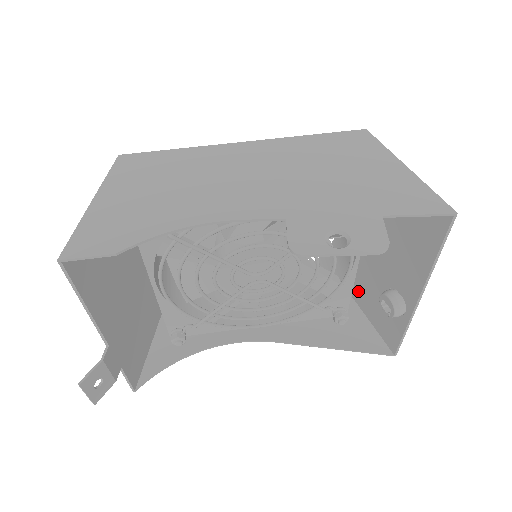
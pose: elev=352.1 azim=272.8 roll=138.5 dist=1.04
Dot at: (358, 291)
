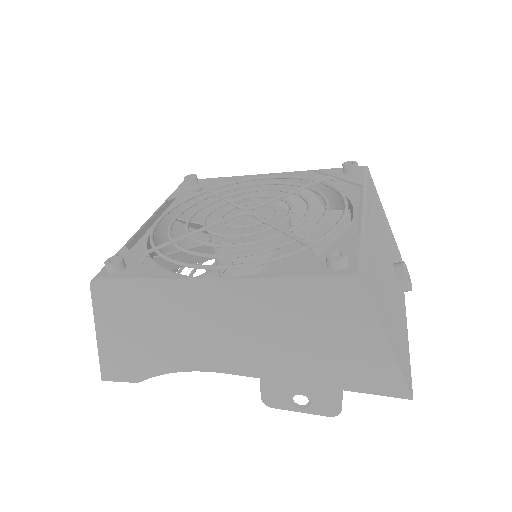
Dot at: occluded
